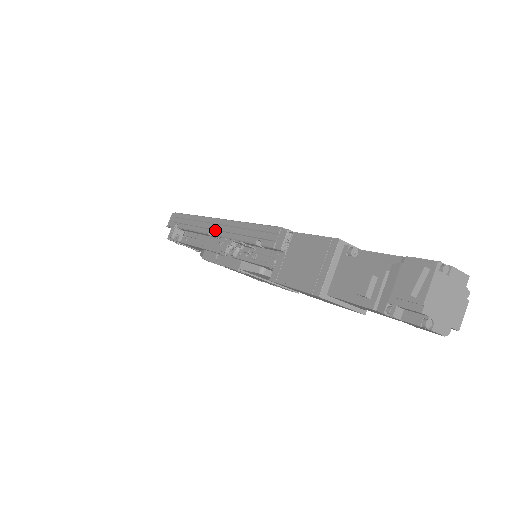
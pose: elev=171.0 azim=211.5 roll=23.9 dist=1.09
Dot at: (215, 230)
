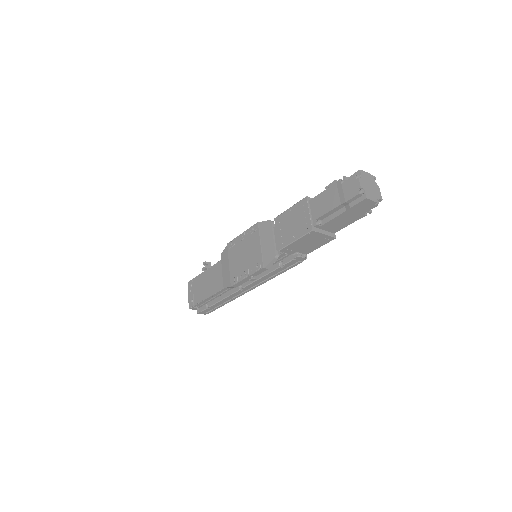
Dot at: occluded
